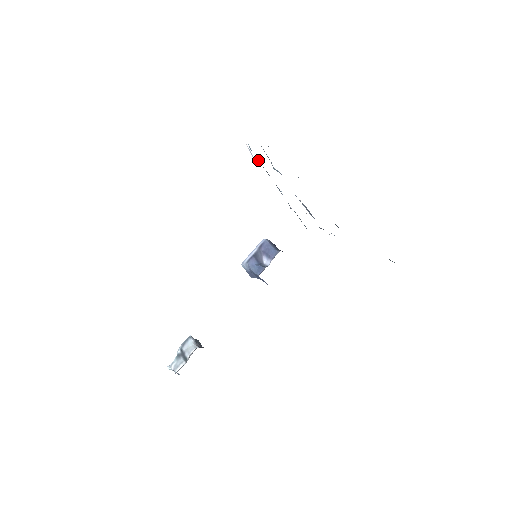
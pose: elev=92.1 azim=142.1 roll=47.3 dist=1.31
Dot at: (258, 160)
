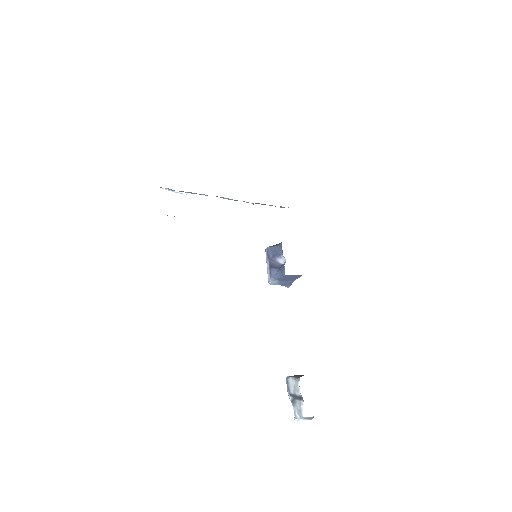
Dot at: occluded
